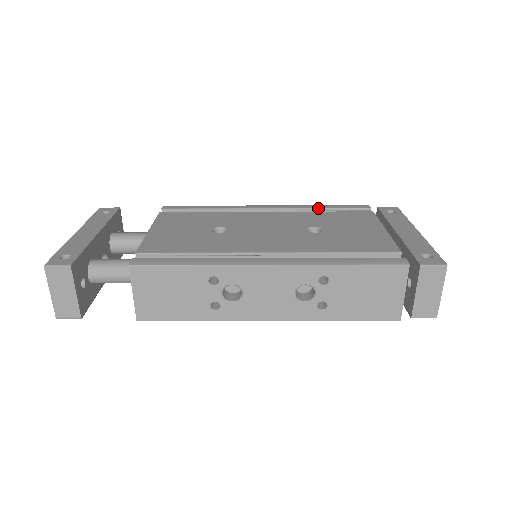
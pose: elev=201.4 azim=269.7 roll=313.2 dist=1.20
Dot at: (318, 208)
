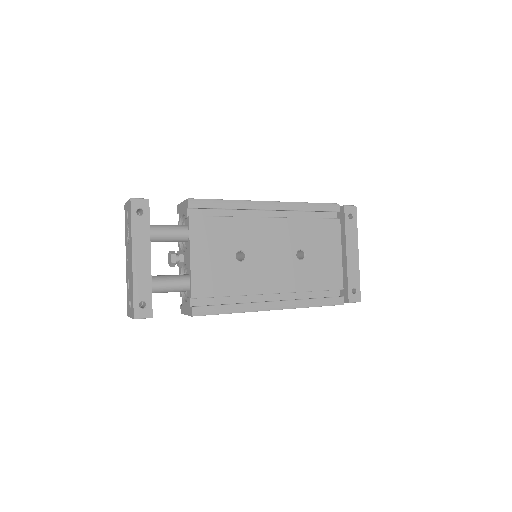
Dot at: occluded
